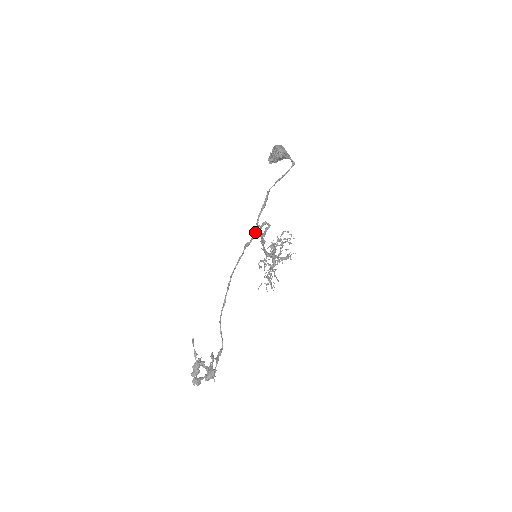
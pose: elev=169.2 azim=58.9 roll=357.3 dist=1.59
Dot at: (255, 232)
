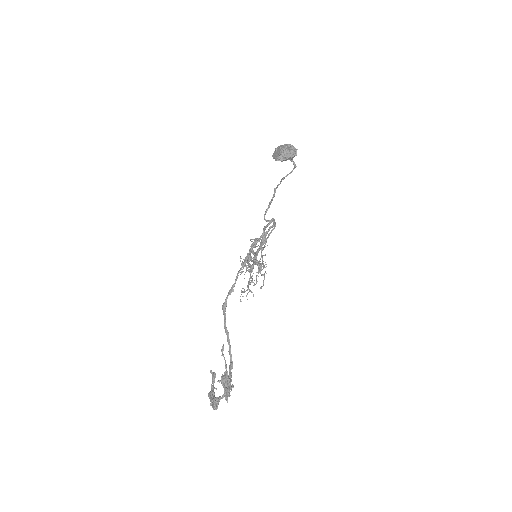
Dot at: (264, 228)
